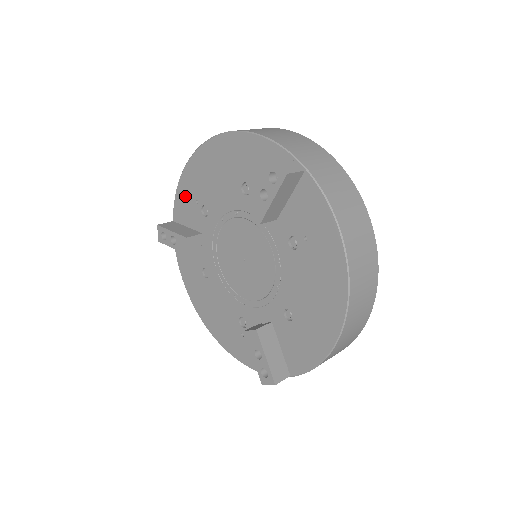
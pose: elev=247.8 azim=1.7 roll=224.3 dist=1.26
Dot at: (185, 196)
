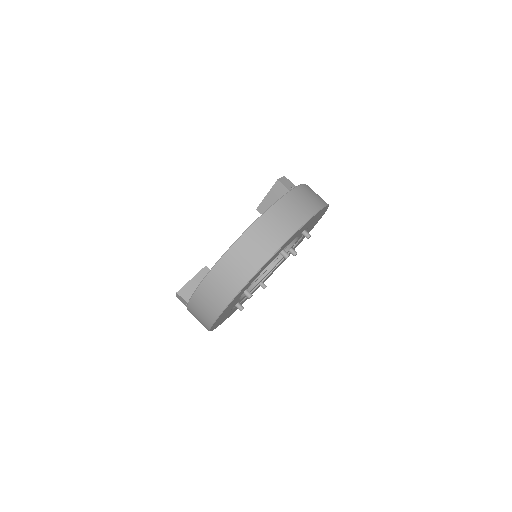
Dot at: occluded
